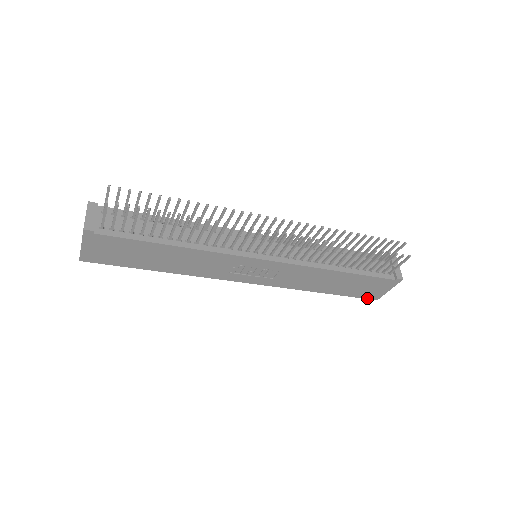
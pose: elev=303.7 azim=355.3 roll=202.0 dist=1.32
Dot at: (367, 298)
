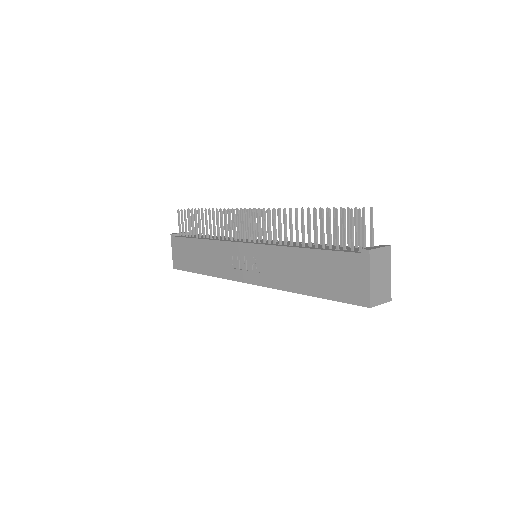
Dot at: (356, 303)
